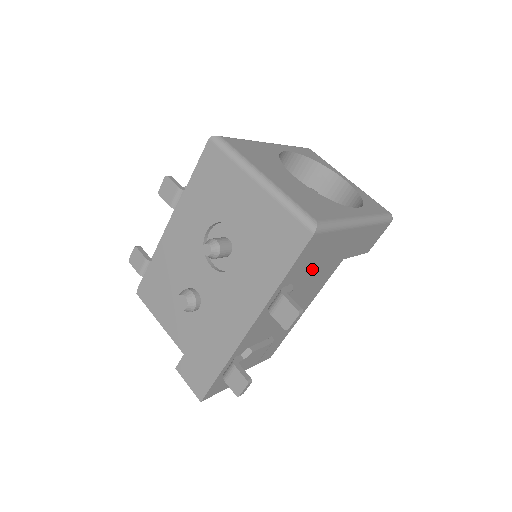
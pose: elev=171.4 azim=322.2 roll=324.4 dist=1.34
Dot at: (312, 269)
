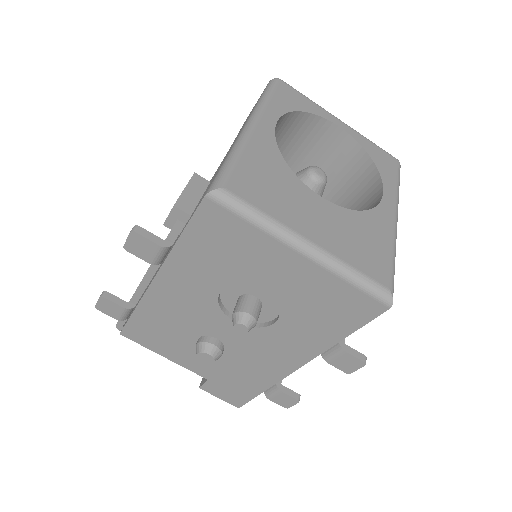
Dot at: occluded
